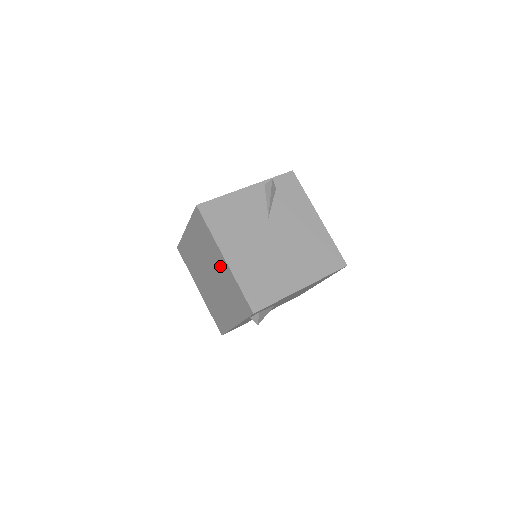
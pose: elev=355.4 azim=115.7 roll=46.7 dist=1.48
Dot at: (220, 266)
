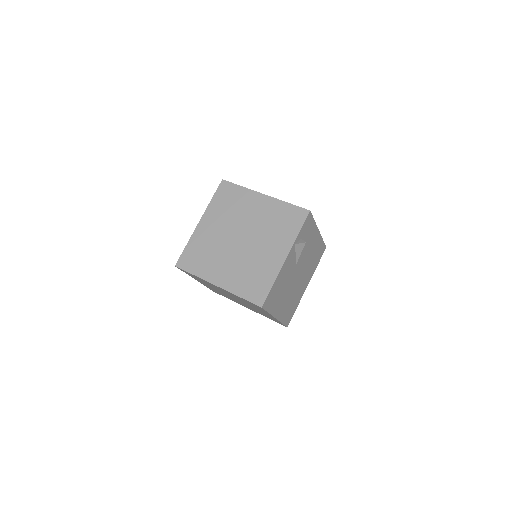
Dot at: (263, 312)
